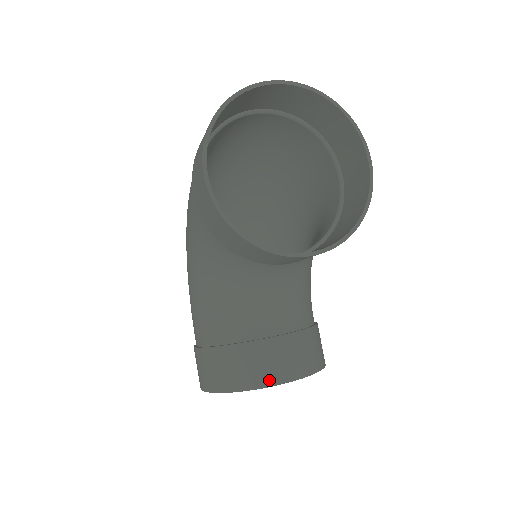
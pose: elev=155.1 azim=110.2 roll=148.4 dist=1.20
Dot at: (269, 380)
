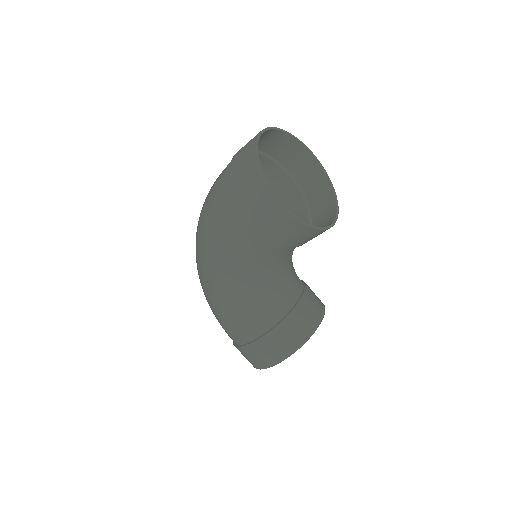
Dot at: (316, 322)
